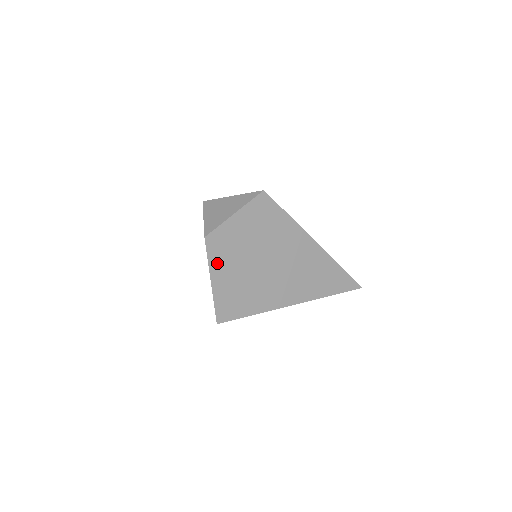
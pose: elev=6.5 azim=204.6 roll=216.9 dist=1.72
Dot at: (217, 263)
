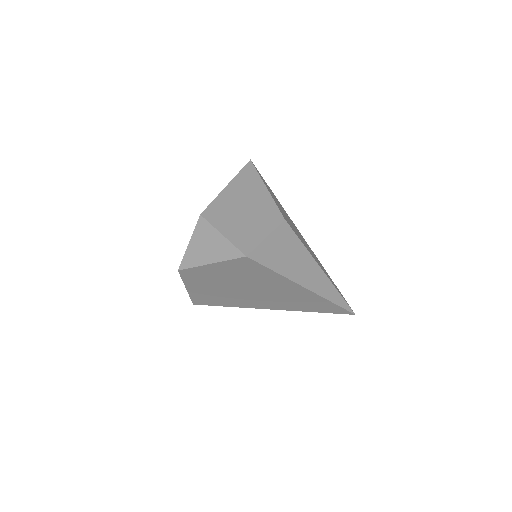
Dot at: (192, 282)
